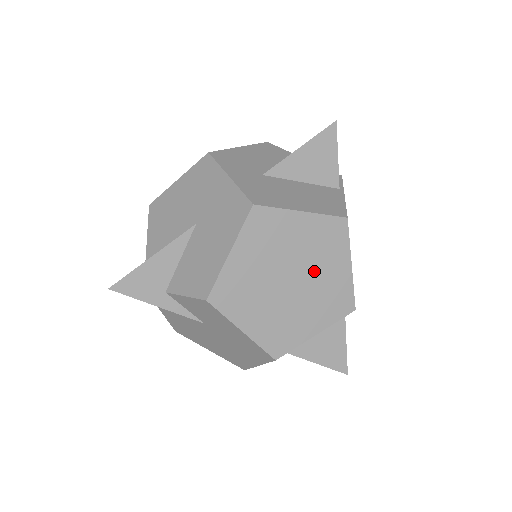
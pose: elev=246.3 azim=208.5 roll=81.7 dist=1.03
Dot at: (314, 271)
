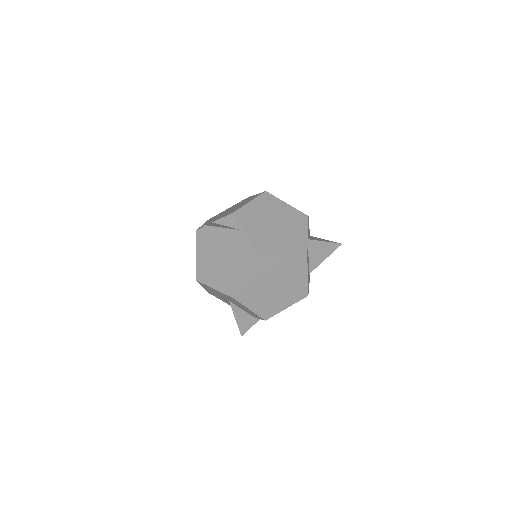
Dot at: (277, 274)
